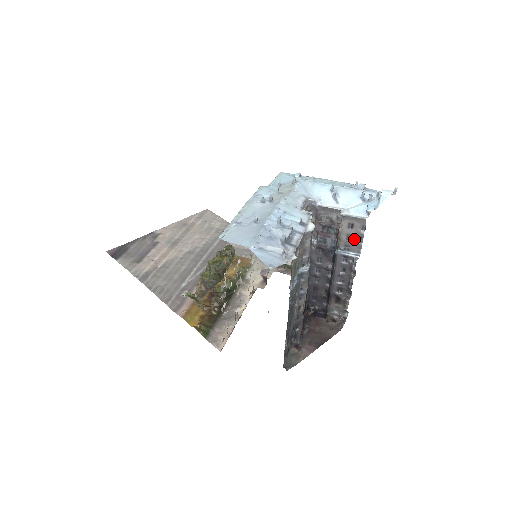
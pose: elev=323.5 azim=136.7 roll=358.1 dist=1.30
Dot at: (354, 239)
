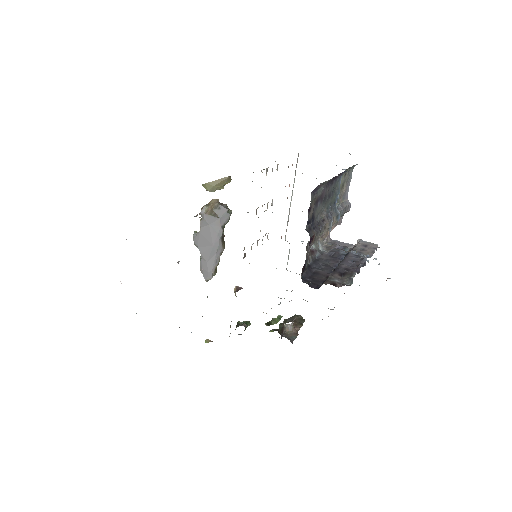
Dot at: (367, 251)
